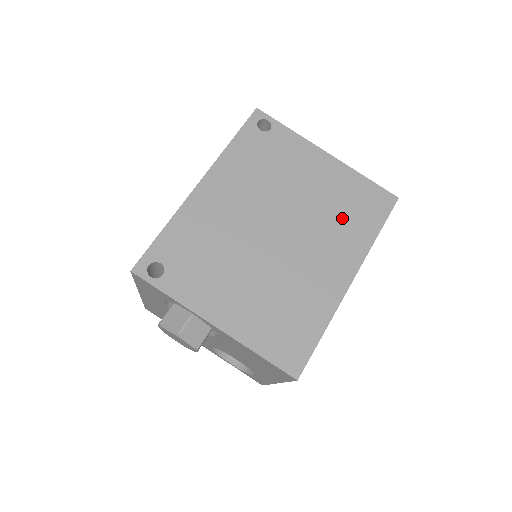
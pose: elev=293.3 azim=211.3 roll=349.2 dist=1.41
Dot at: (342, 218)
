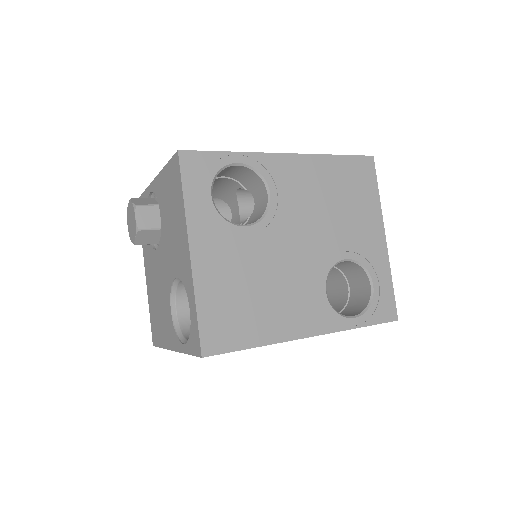
Dot at: occluded
